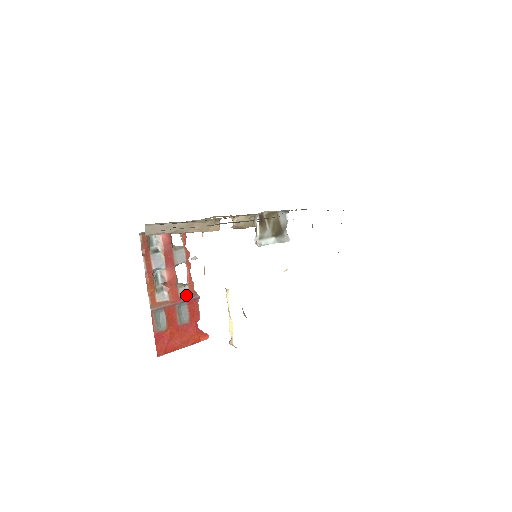
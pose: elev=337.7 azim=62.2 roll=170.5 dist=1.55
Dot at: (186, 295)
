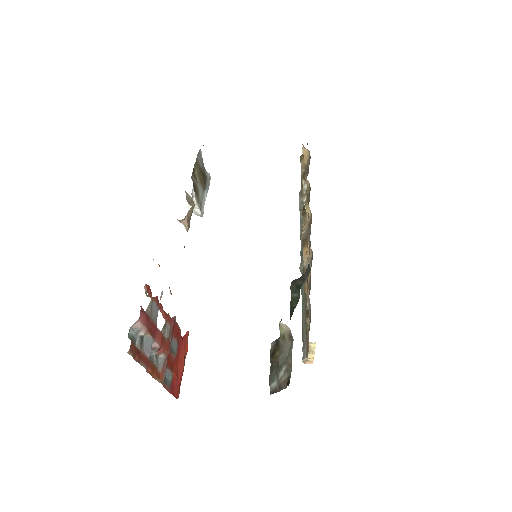
Dot at: (169, 331)
